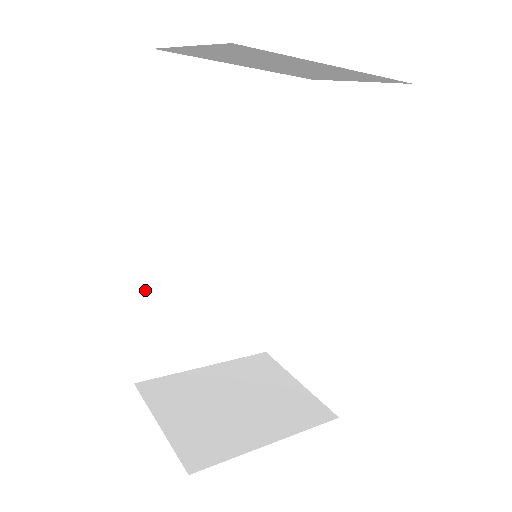
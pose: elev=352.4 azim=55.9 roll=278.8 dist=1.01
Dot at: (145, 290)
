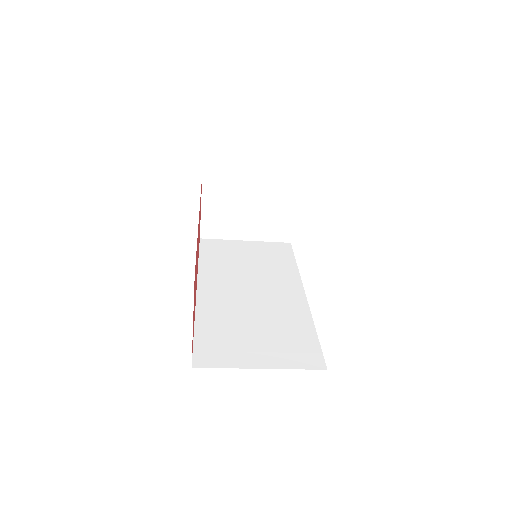
Dot at: (199, 313)
